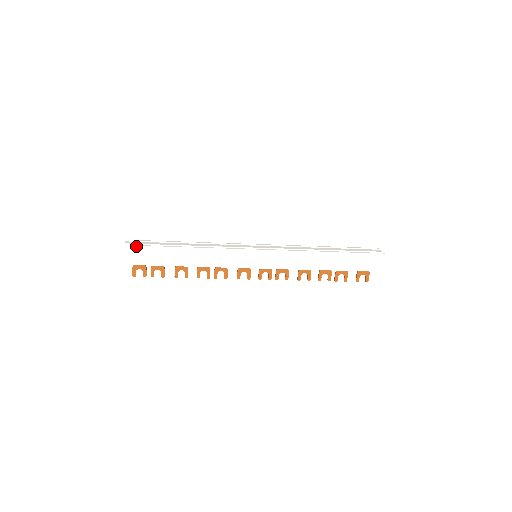
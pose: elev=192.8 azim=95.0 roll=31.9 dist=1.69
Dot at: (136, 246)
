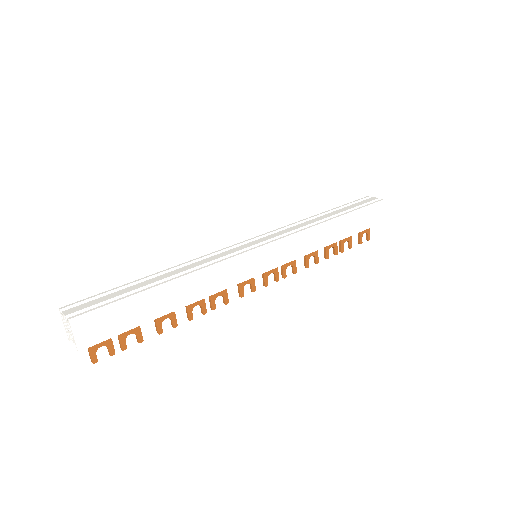
Dot at: (91, 311)
